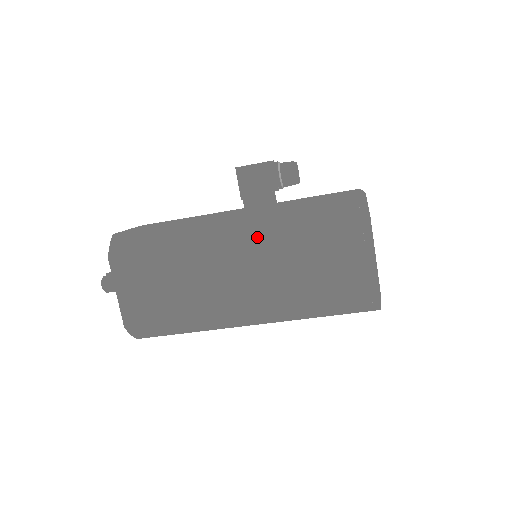
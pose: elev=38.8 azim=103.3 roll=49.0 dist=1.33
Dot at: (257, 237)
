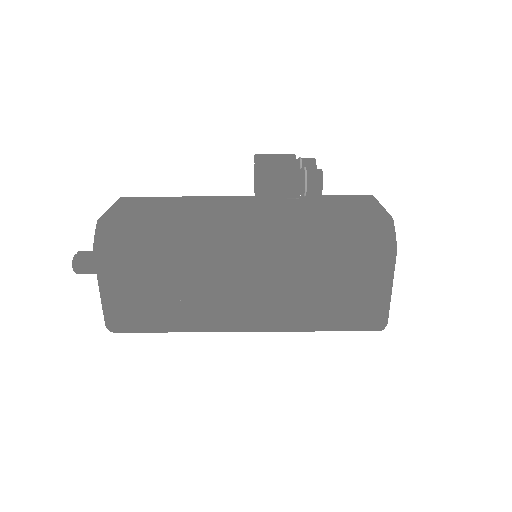
Dot at: (273, 254)
